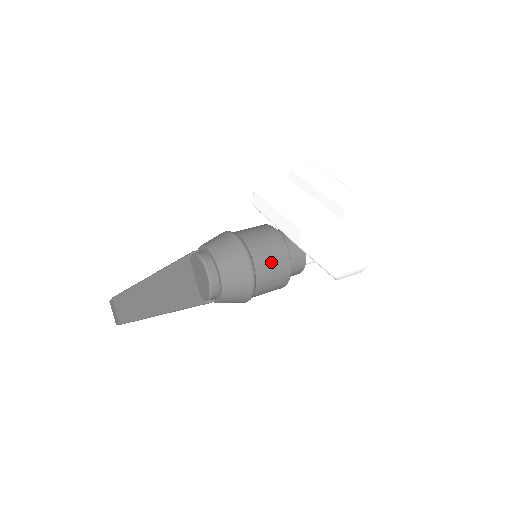
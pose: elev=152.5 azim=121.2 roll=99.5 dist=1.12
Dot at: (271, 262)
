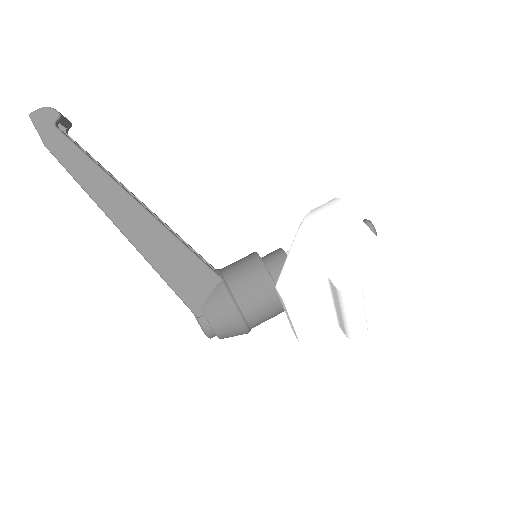
Dot at: occluded
